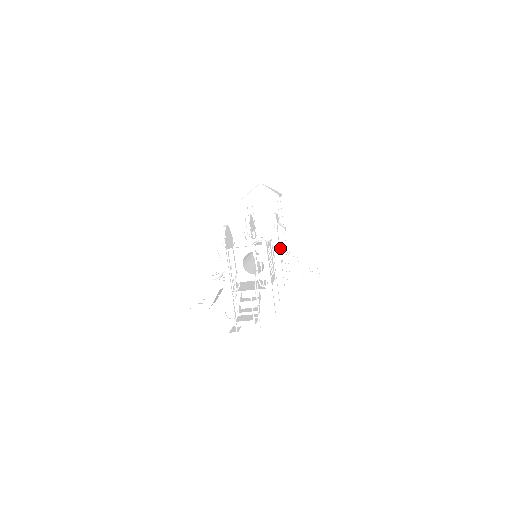
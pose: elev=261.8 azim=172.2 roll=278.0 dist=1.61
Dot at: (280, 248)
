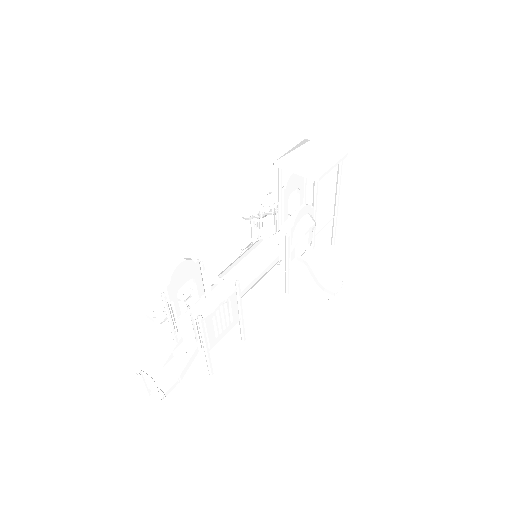
Dot at: occluded
